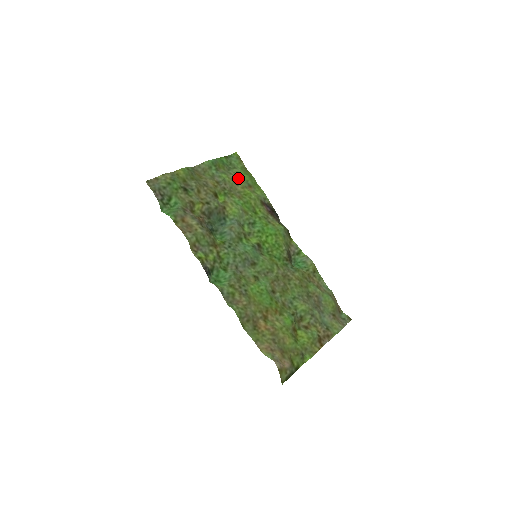
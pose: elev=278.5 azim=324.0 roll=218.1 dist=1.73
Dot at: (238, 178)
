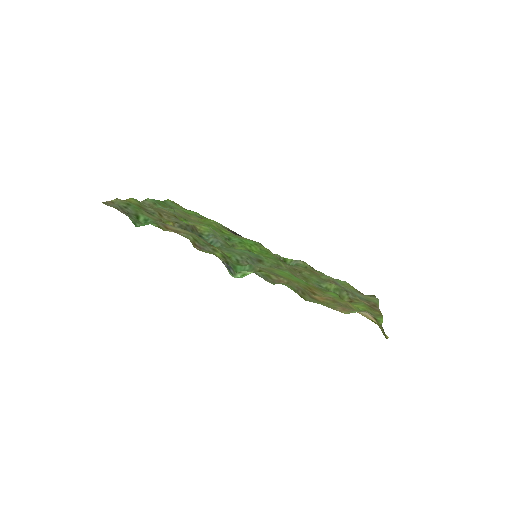
Dot at: (185, 213)
